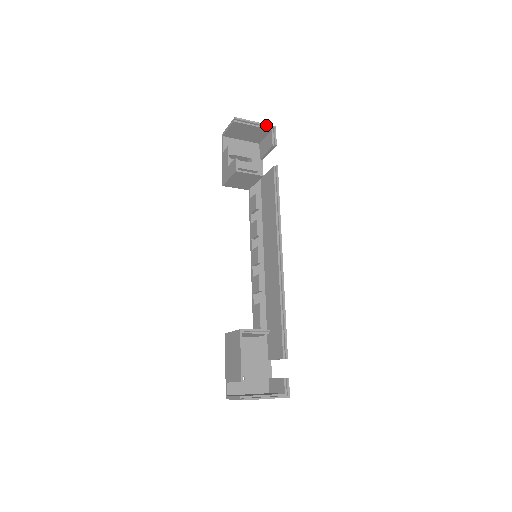
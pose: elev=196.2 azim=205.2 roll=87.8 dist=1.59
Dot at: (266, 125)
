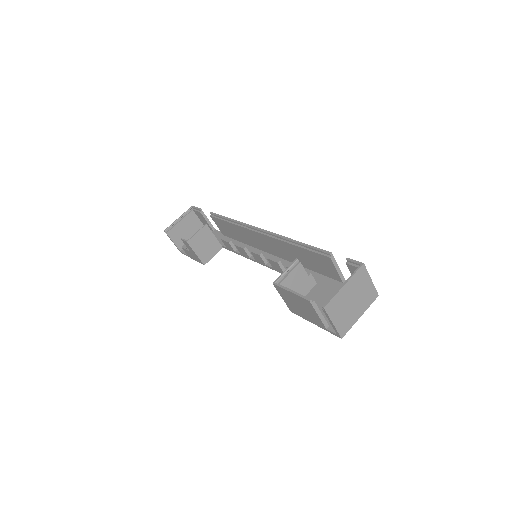
Dot at: (186, 212)
